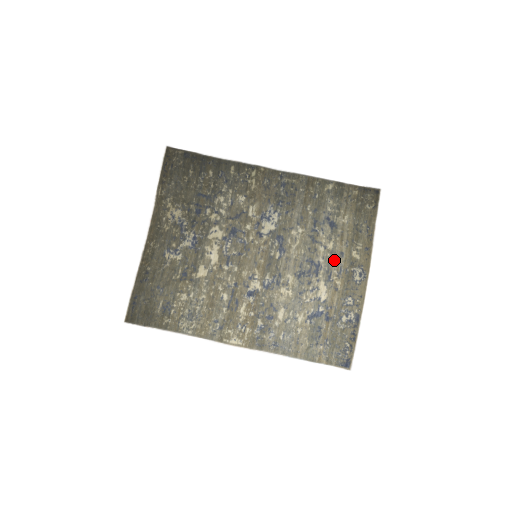
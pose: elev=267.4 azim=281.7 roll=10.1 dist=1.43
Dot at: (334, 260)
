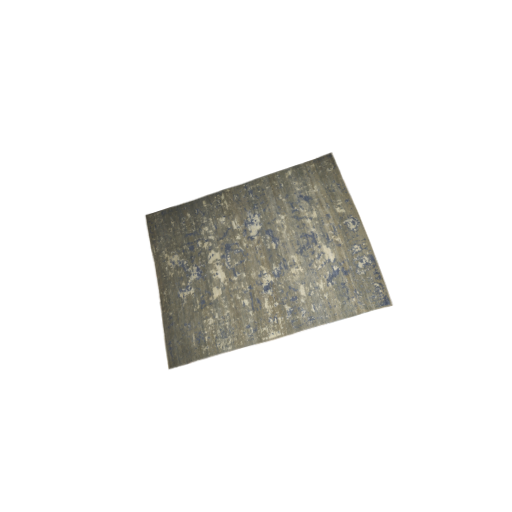
Dot at: (324, 224)
